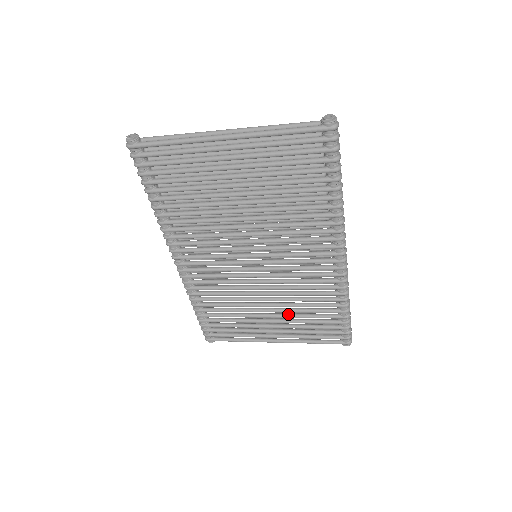
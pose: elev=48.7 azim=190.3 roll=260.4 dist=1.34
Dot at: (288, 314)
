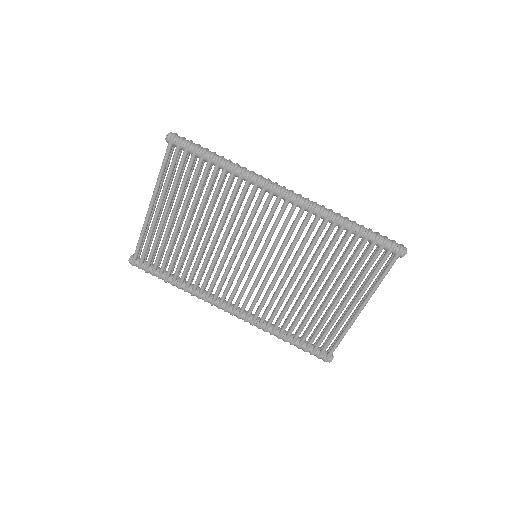
Dot at: (330, 276)
